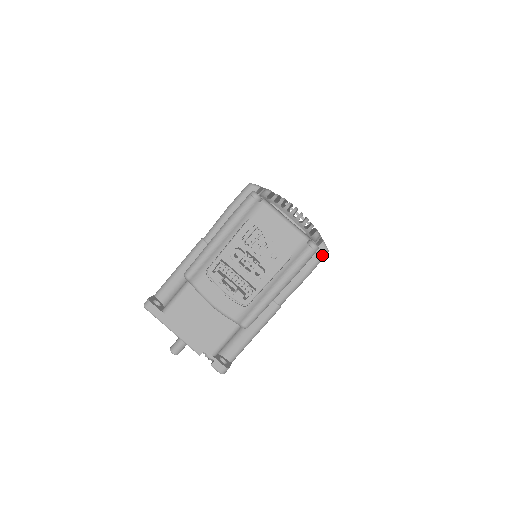
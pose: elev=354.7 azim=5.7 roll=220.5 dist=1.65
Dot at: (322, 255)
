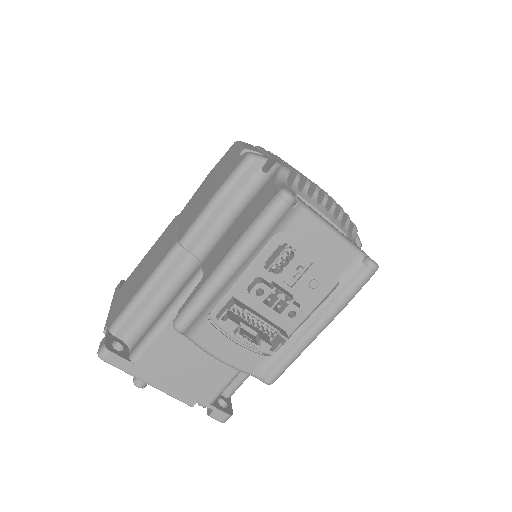
Dot at: occluded
